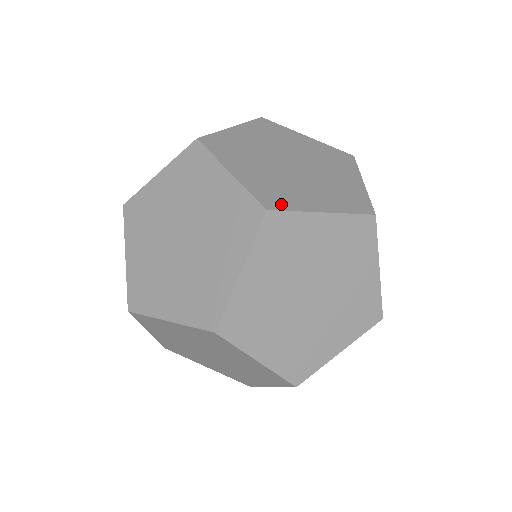
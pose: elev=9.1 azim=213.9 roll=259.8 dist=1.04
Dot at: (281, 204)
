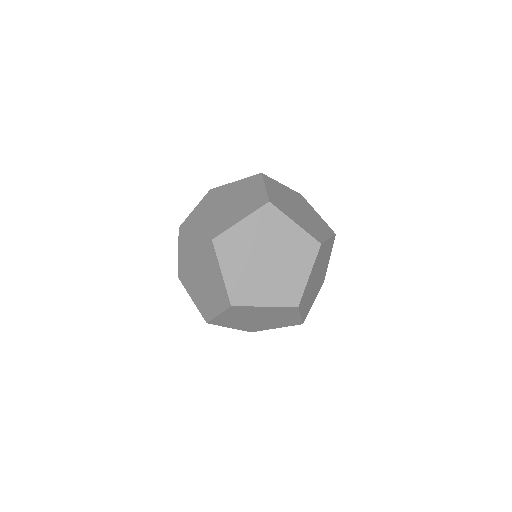
Dot at: (241, 301)
